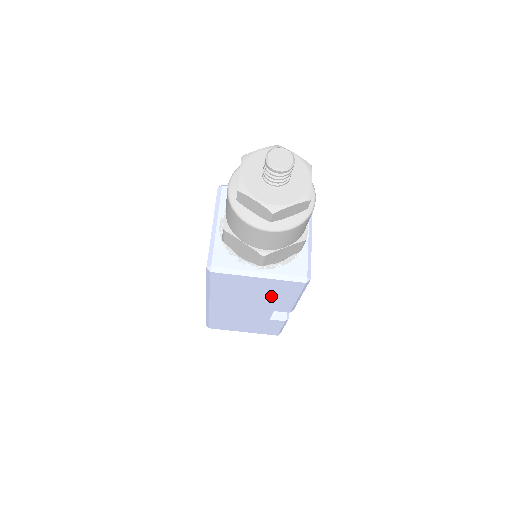
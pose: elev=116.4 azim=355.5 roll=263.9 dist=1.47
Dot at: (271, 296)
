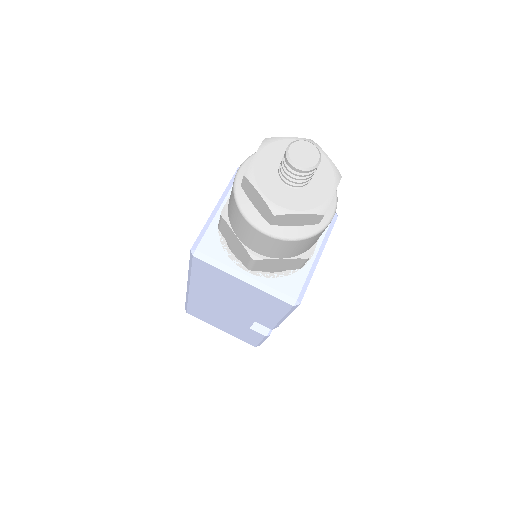
Dot at: (254, 305)
